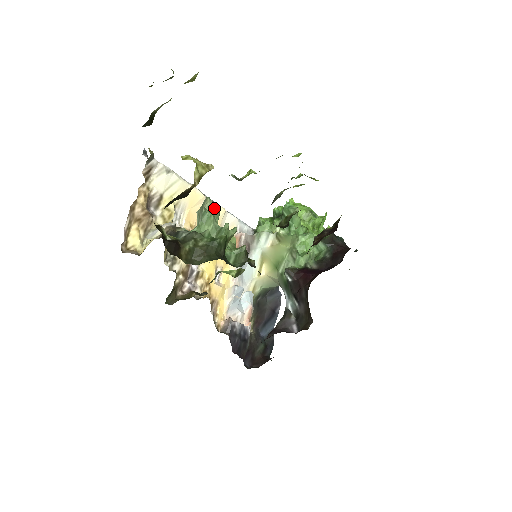
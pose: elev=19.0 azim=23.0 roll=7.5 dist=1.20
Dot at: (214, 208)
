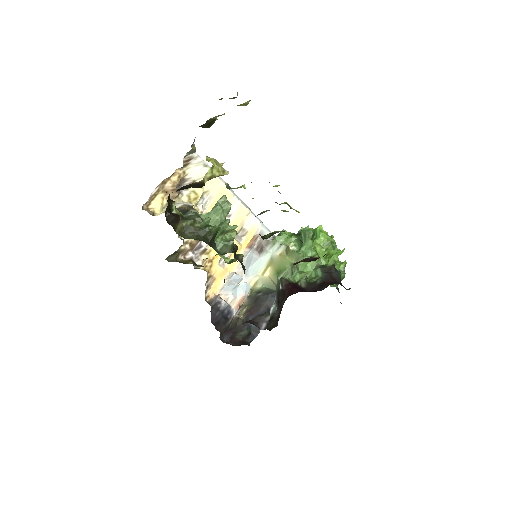
Dot at: (226, 205)
